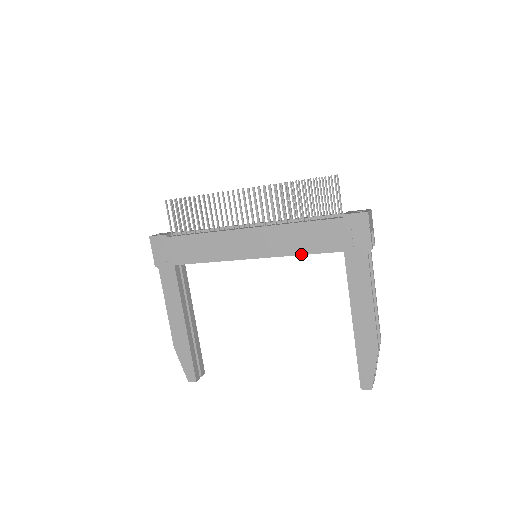
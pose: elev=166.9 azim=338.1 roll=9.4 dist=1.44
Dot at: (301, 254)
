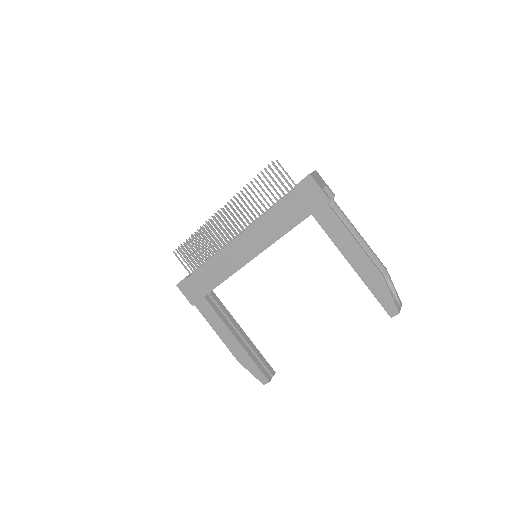
Dot at: (283, 235)
